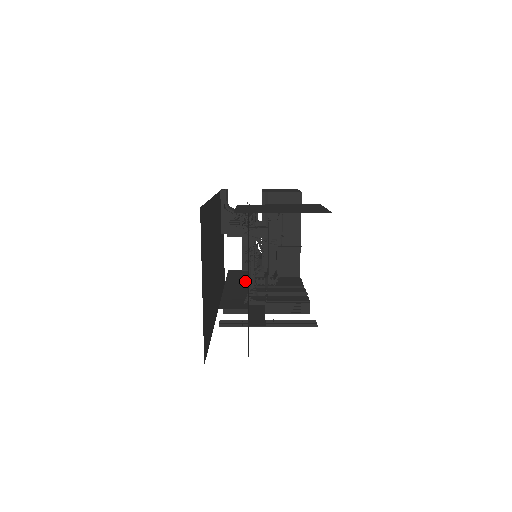
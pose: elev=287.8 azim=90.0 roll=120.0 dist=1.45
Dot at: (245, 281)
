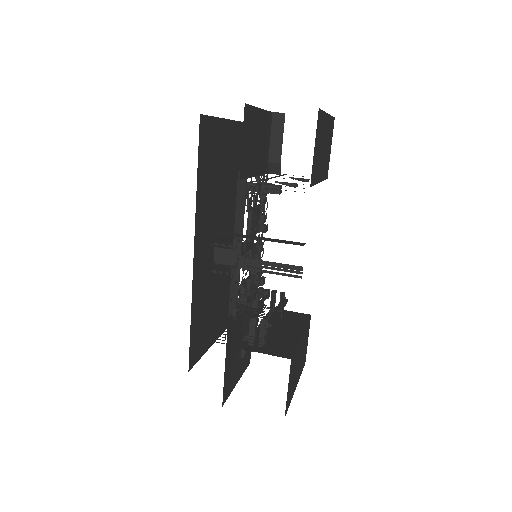
Dot at: occluded
